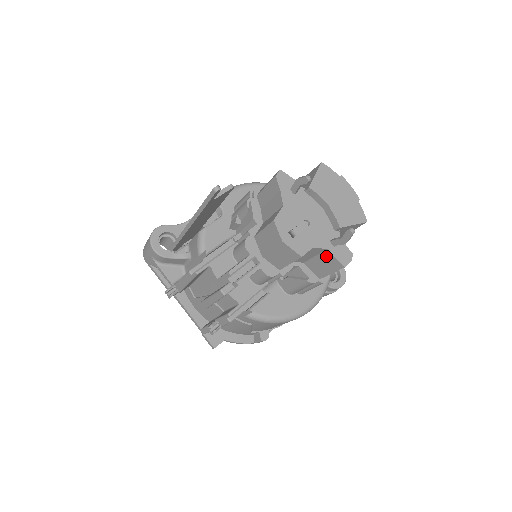
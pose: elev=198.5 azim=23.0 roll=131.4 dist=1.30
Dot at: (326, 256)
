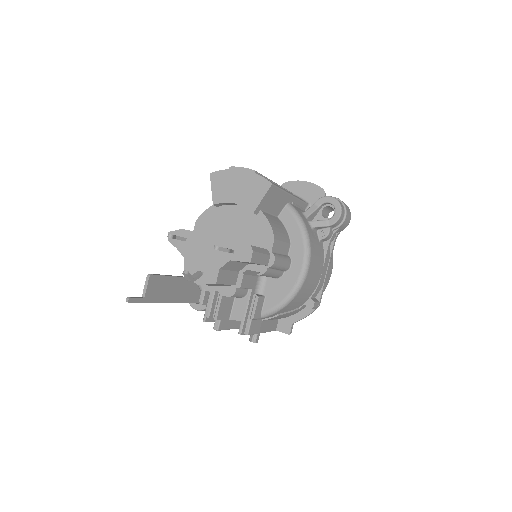
Dot at: occluded
